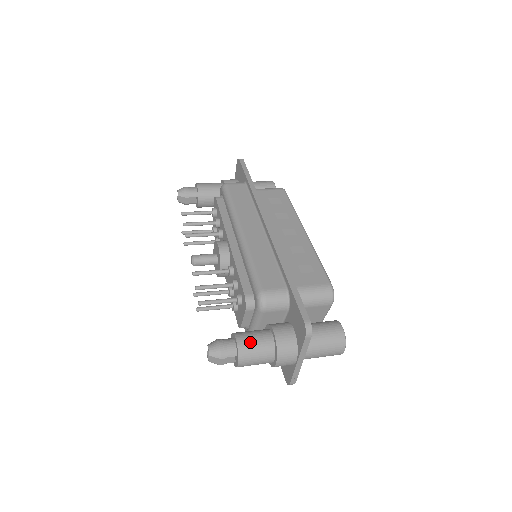
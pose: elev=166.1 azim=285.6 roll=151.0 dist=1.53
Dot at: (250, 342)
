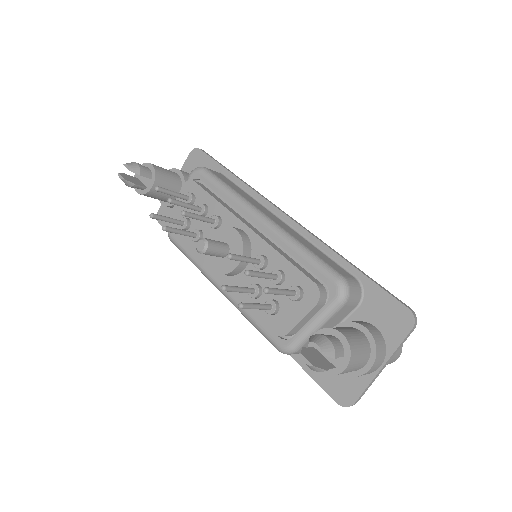
Dot at: (354, 337)
